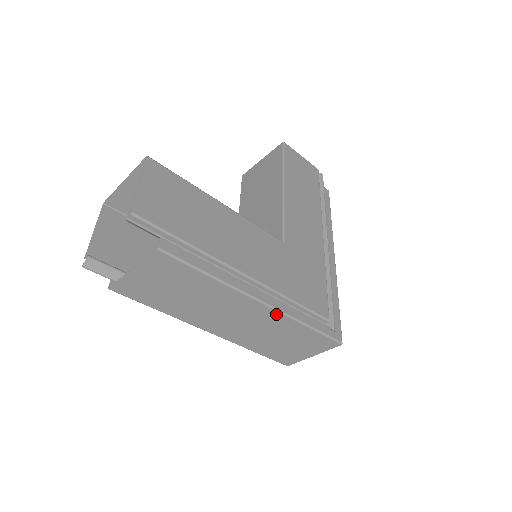
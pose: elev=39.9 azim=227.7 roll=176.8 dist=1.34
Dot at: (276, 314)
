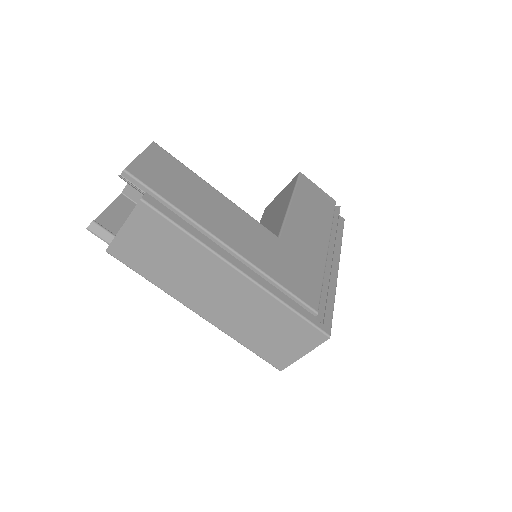
Dot at: (255, 288)
